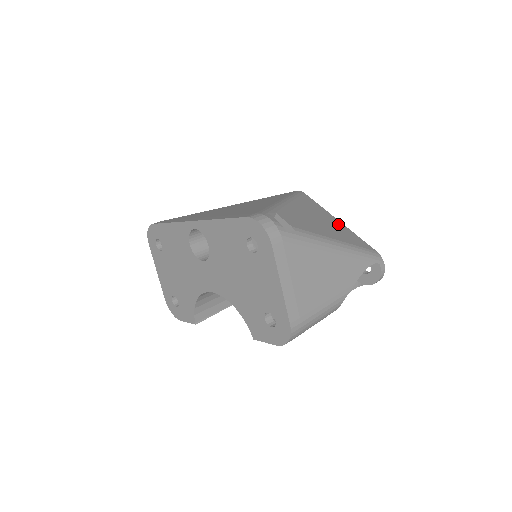
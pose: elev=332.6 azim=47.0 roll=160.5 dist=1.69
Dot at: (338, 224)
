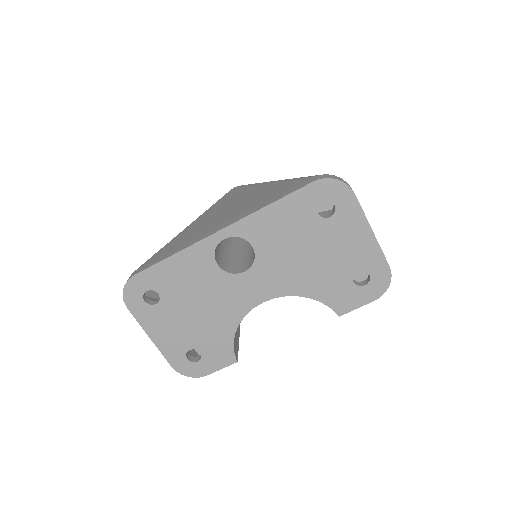
Dot at: occluded
